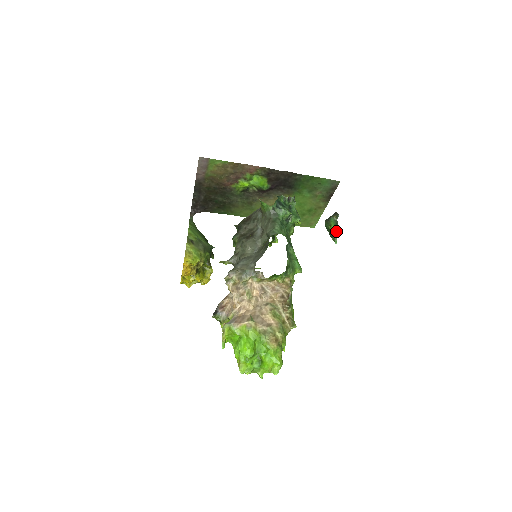
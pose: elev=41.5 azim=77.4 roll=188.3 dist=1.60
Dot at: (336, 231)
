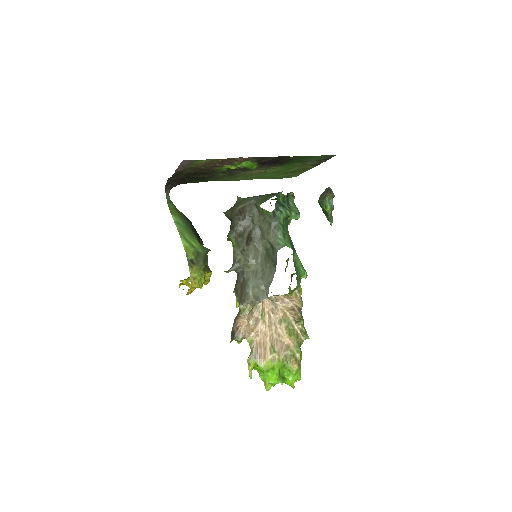
Dot at: (331, 212)
